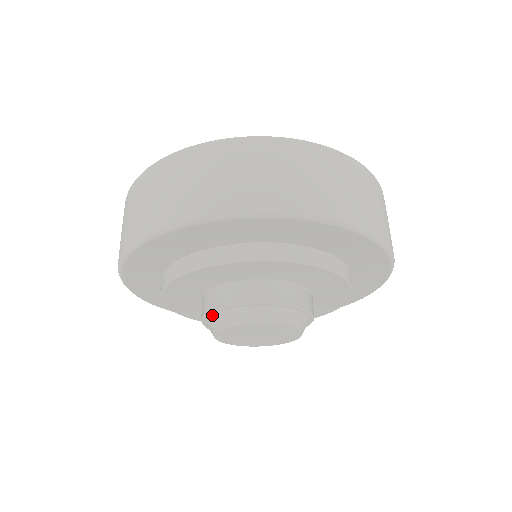
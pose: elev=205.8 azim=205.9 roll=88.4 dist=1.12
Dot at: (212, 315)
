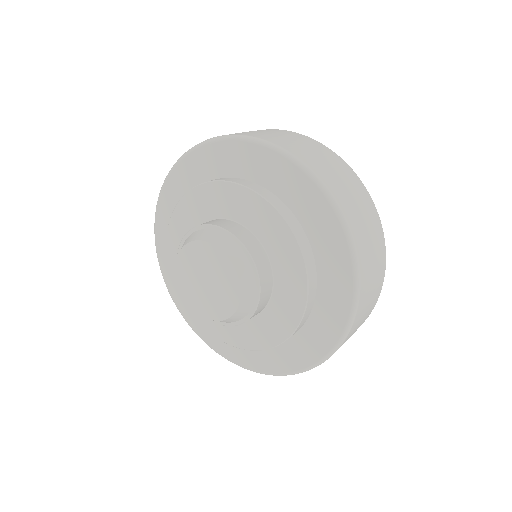
Dot at: (201, 229)
